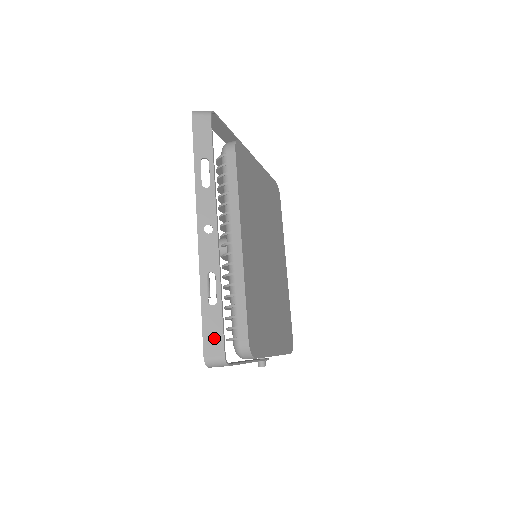
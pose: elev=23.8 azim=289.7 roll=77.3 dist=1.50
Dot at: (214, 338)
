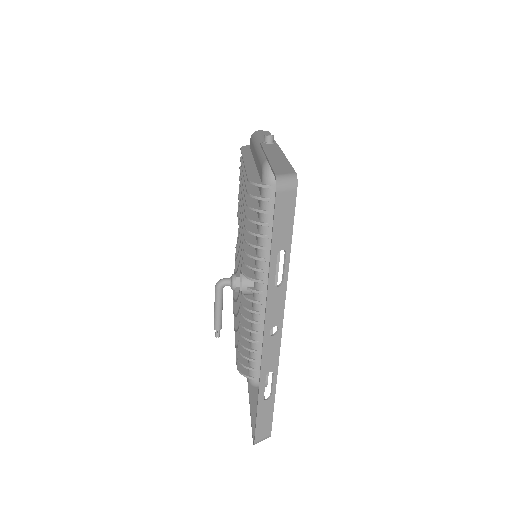
Dot at: (265, 425)
